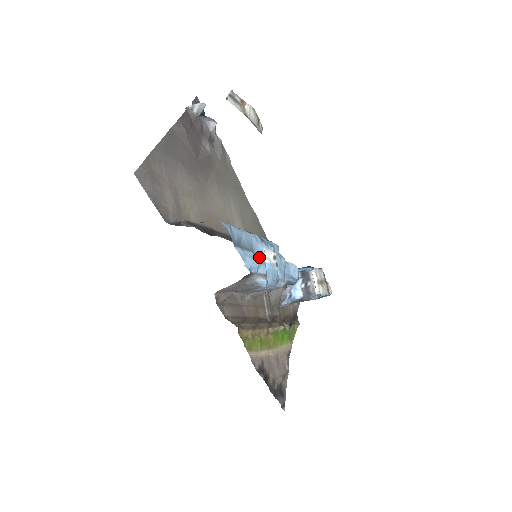
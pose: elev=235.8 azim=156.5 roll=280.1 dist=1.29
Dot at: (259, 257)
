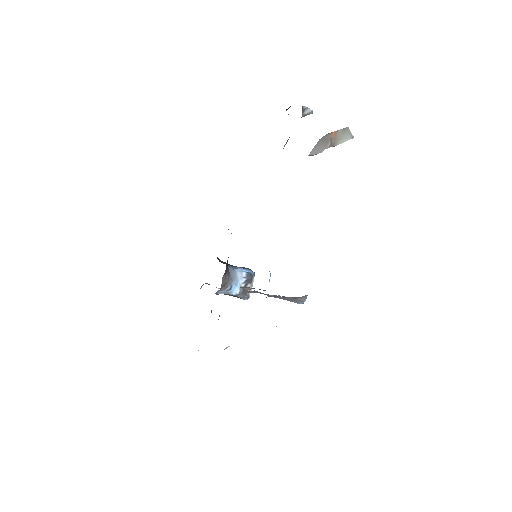
Dot at: occluded
